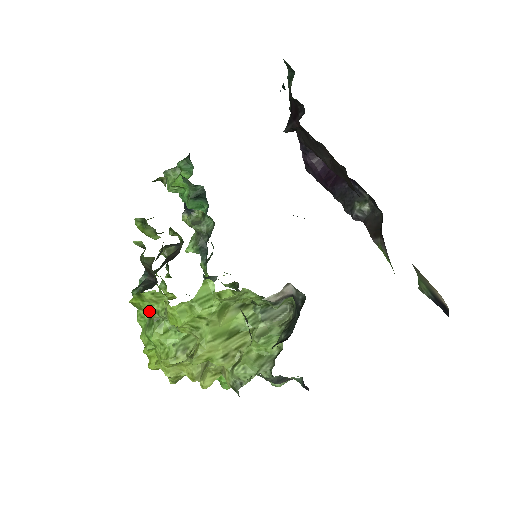
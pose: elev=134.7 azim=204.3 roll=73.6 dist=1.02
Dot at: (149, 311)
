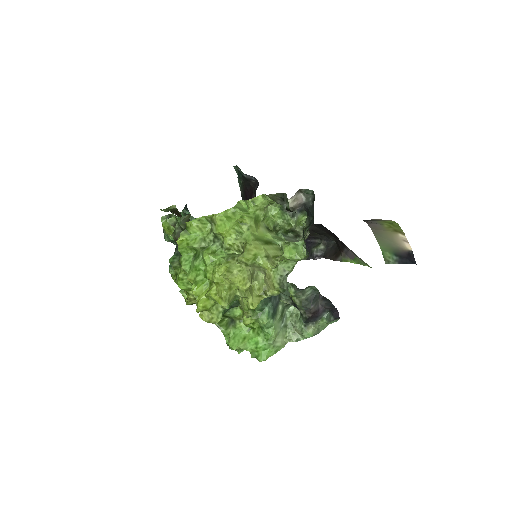
Dot at: (196, 241)
